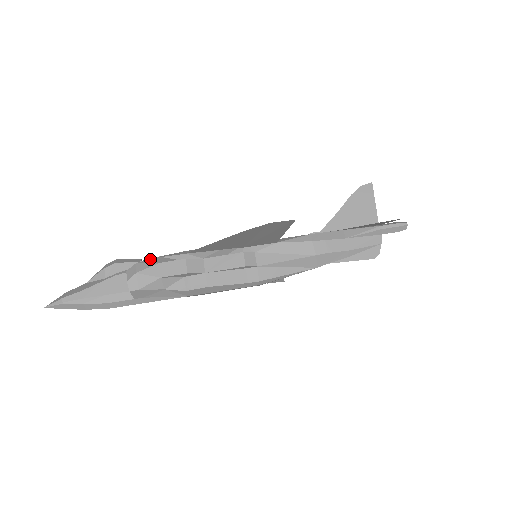
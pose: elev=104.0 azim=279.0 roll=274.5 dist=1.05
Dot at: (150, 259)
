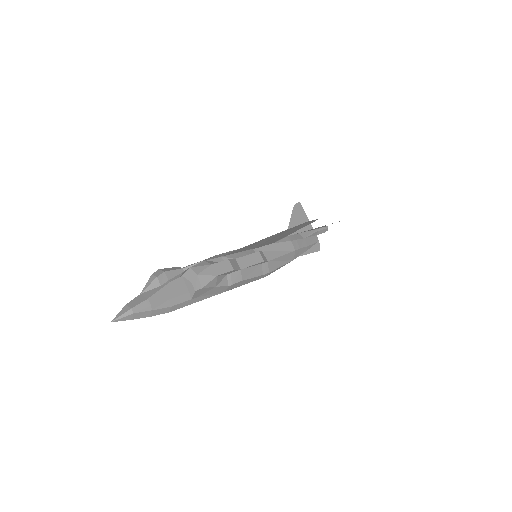
Dot at: (193, 265)
